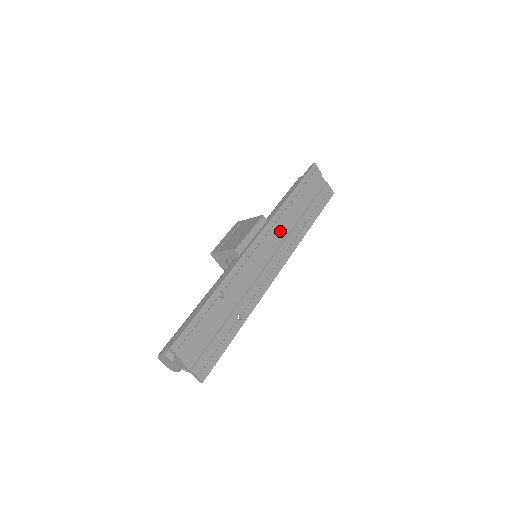
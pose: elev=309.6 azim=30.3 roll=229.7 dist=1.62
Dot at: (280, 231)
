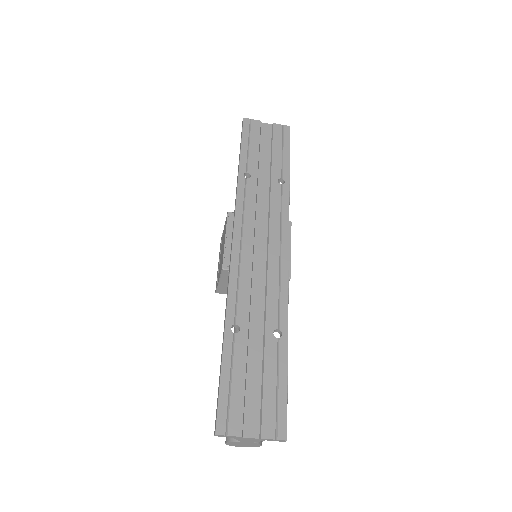
Dot at: (256, 211)
